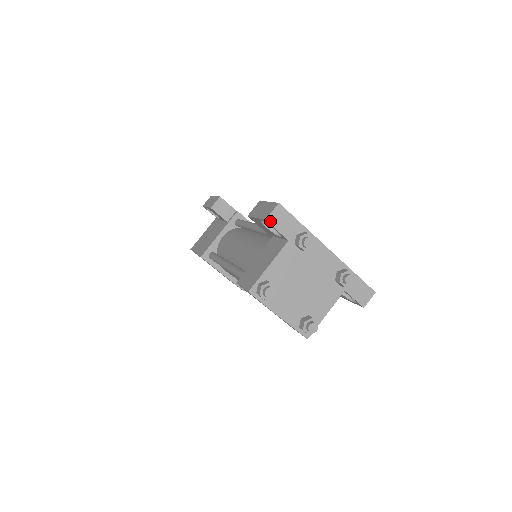
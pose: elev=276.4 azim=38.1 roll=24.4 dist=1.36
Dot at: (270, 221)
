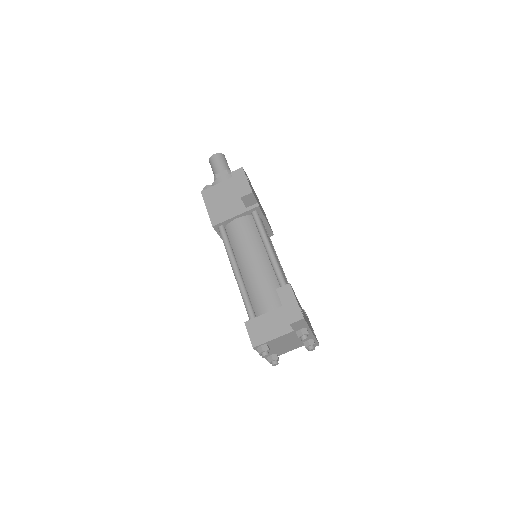
Dot at: (292, 325)
